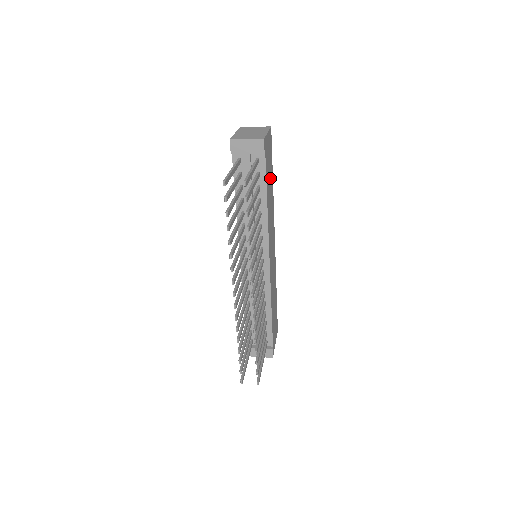
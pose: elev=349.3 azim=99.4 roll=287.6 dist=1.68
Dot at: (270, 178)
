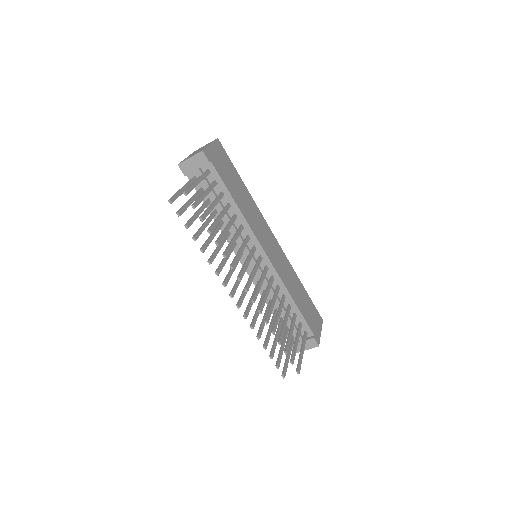
Dot at: (235, 182)
